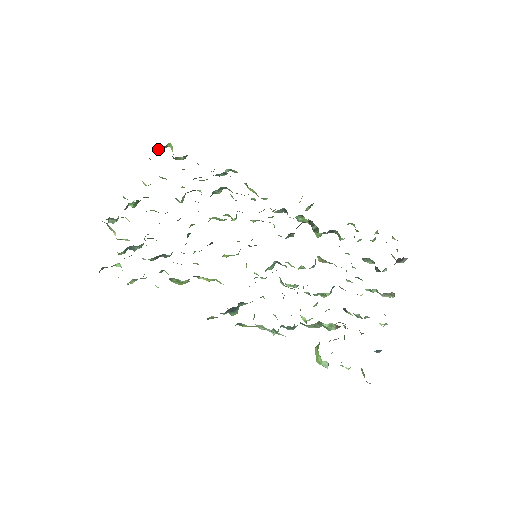
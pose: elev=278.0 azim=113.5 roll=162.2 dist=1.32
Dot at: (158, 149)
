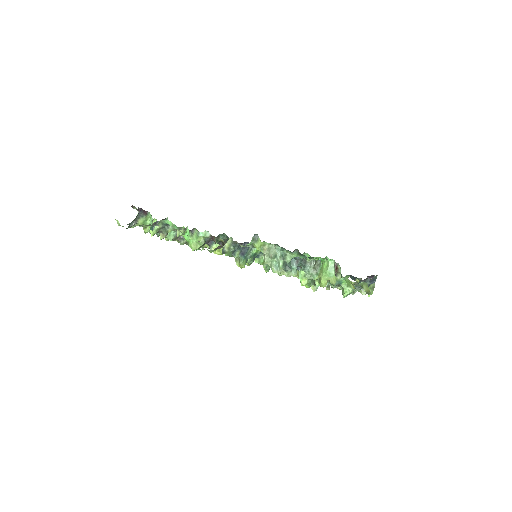
Dot at: occluded
